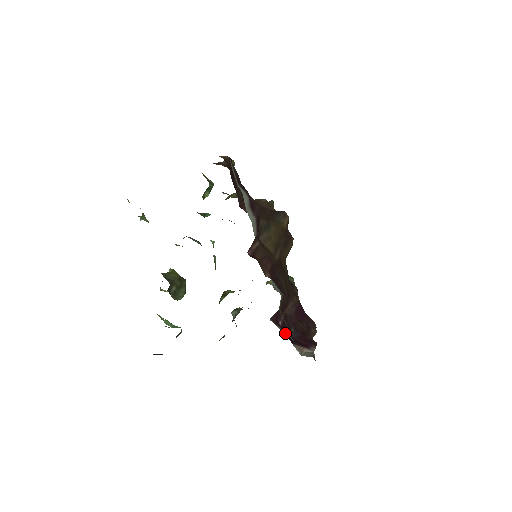
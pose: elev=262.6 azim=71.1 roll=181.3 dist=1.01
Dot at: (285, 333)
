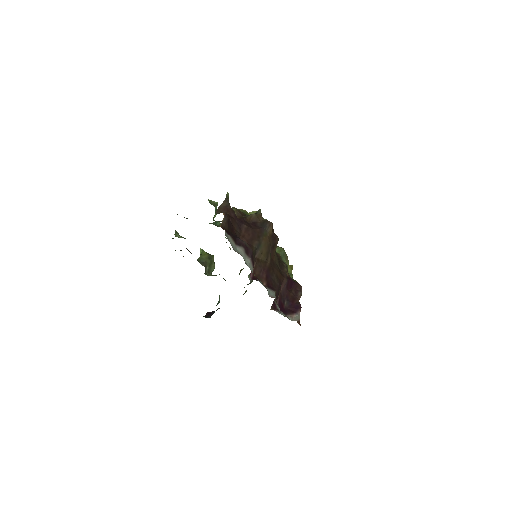
Dot at: (280, 313)
